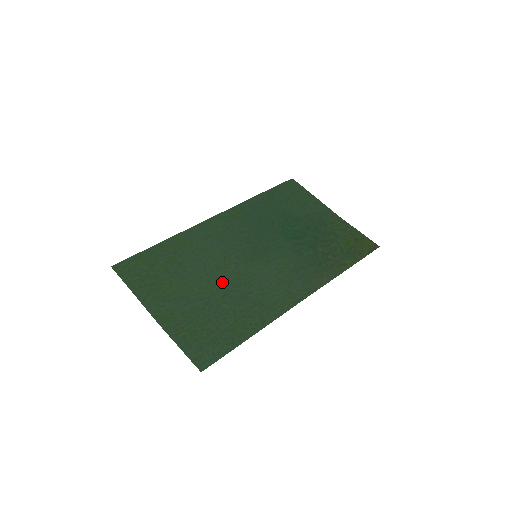
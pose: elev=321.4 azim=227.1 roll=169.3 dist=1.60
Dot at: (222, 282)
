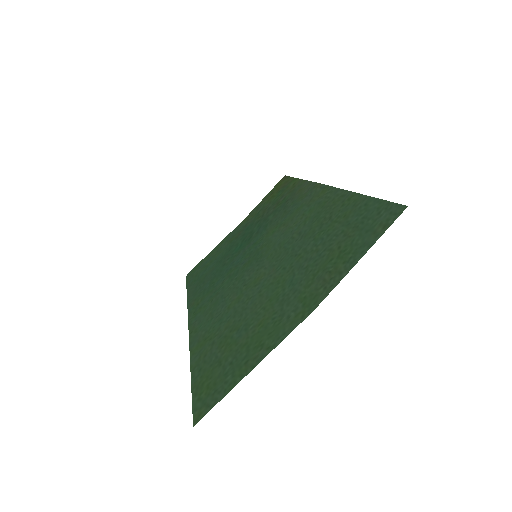
Dot at: (276, 269)
